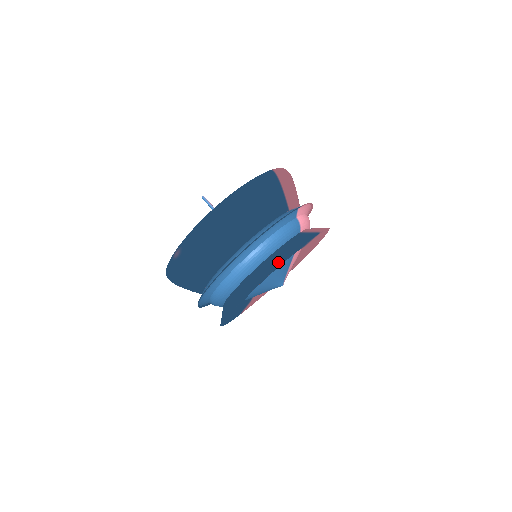
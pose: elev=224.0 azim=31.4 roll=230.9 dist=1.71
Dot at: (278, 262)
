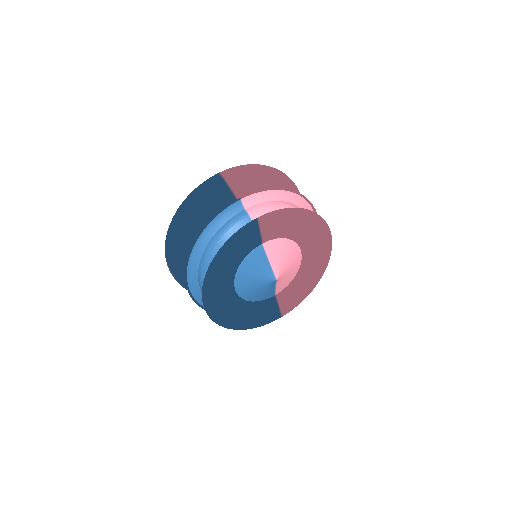
Dot at: (213, 259)
